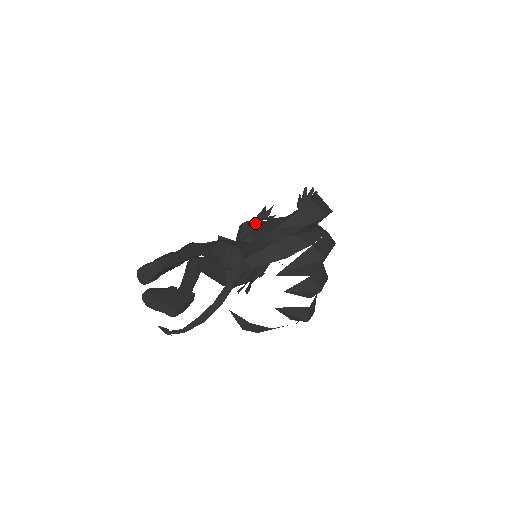
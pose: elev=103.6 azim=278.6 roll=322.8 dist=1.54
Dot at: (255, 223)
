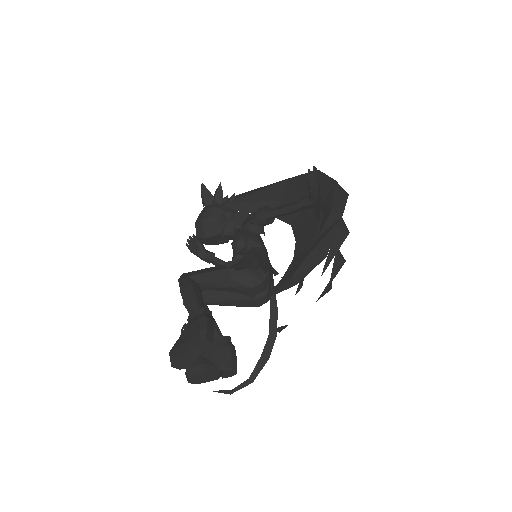
Dot at: (218, 215)
